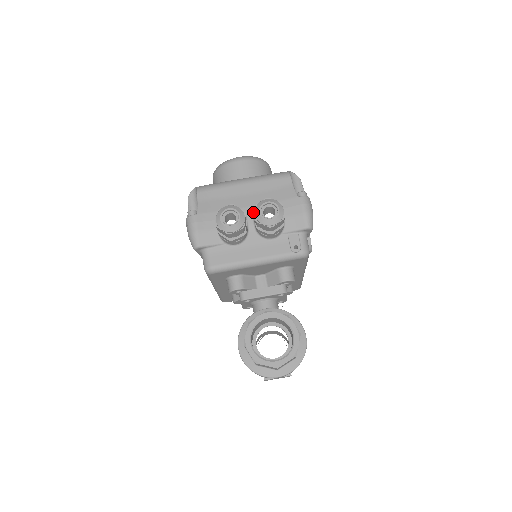
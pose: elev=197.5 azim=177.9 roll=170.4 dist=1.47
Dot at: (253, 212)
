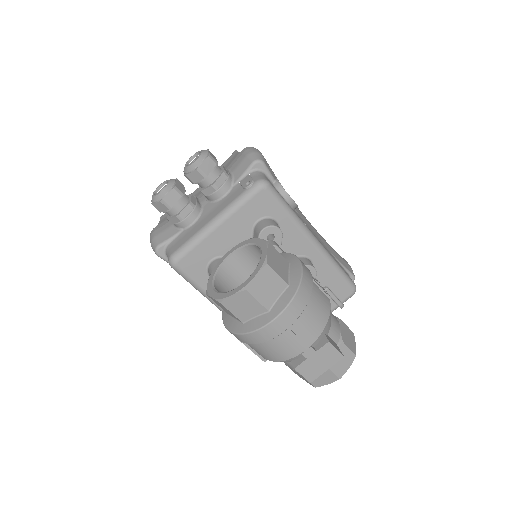
Dot at: occluded
